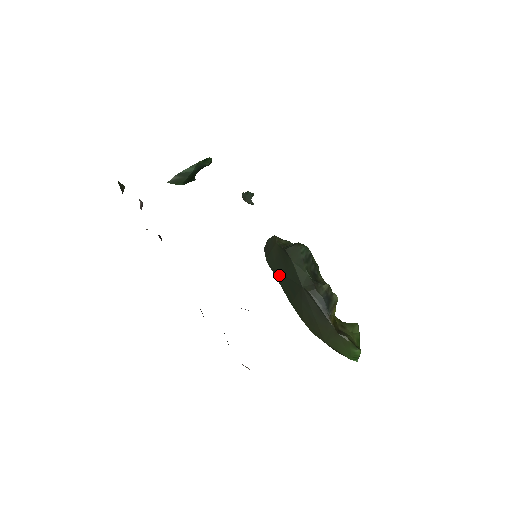
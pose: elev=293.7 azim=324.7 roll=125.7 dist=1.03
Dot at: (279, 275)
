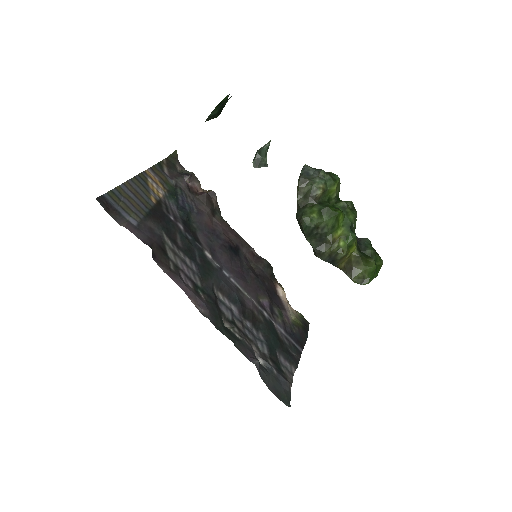
Dot at: occluded
